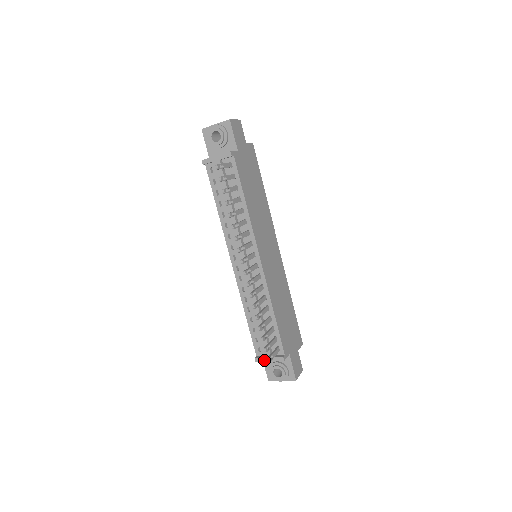
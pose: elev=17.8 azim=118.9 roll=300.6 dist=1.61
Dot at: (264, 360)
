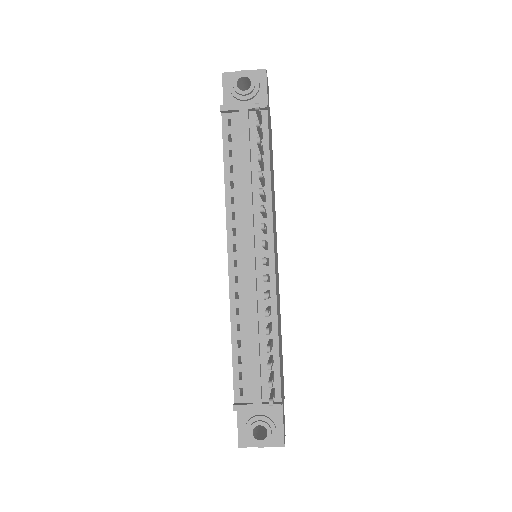
Dot at: (248, 408)
